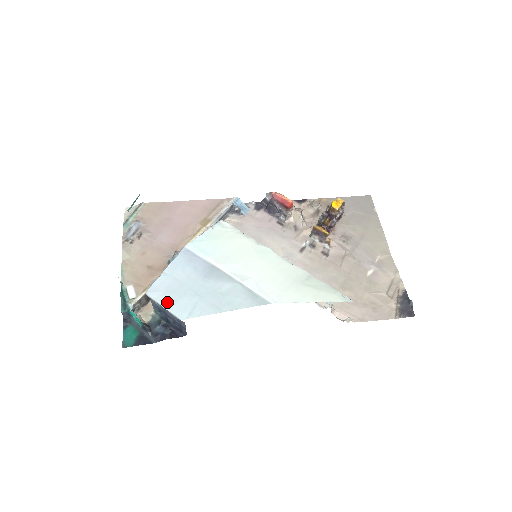
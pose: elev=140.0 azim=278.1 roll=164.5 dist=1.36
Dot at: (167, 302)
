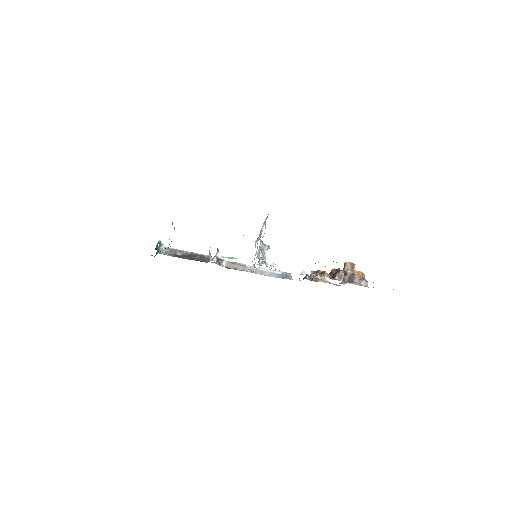
Dot at: occluded
